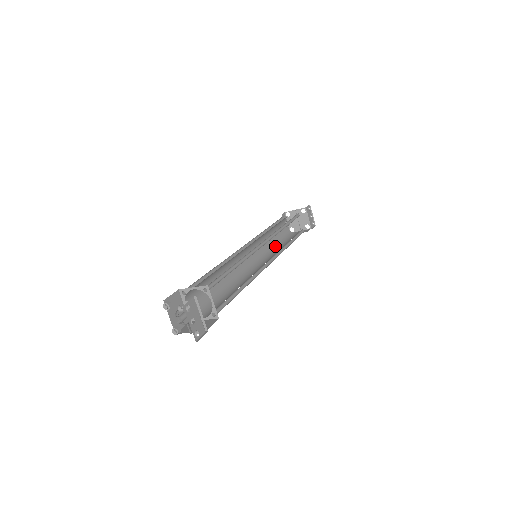
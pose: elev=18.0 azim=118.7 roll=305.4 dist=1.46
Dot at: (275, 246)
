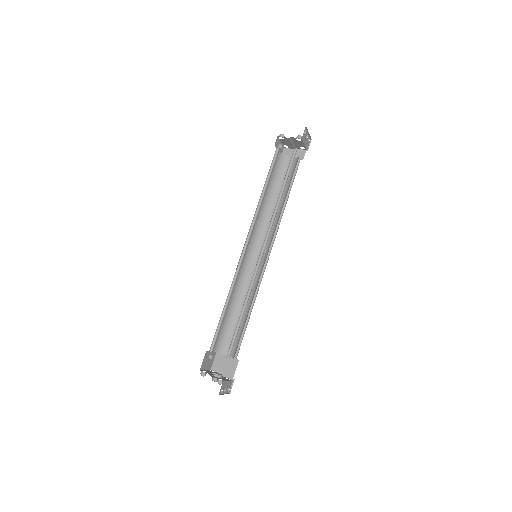
Dot at: (270, 203)
